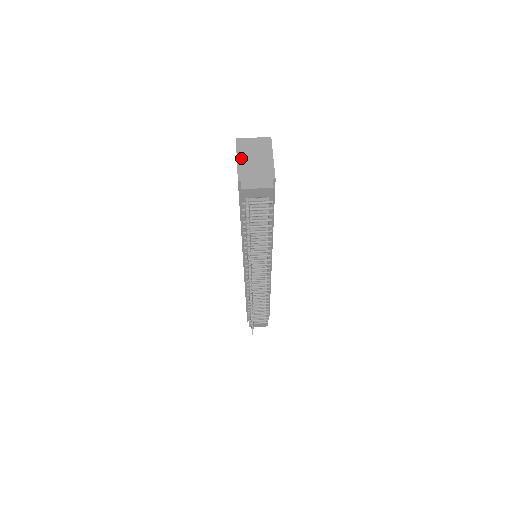
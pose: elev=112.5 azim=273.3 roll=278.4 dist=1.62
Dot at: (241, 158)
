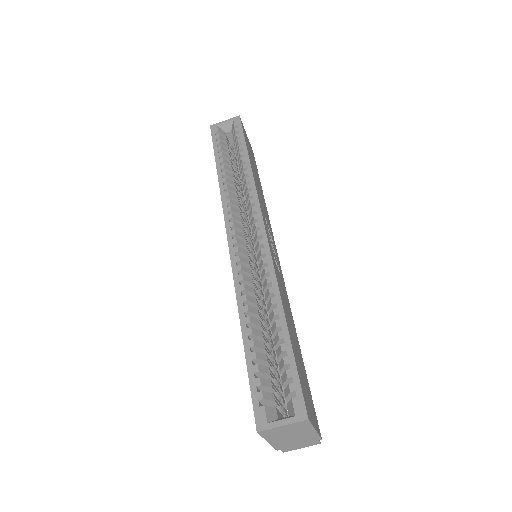
Dot at: (273, 441)
